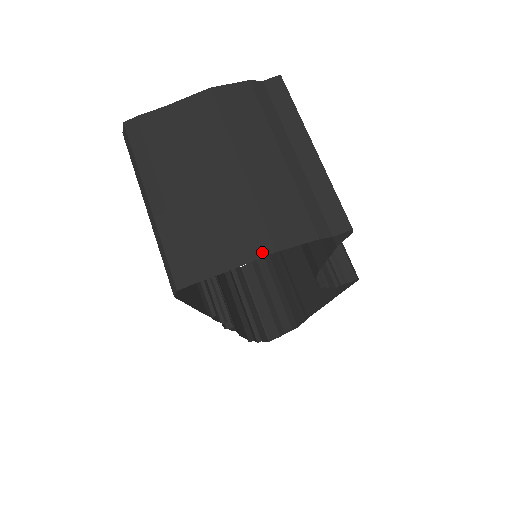
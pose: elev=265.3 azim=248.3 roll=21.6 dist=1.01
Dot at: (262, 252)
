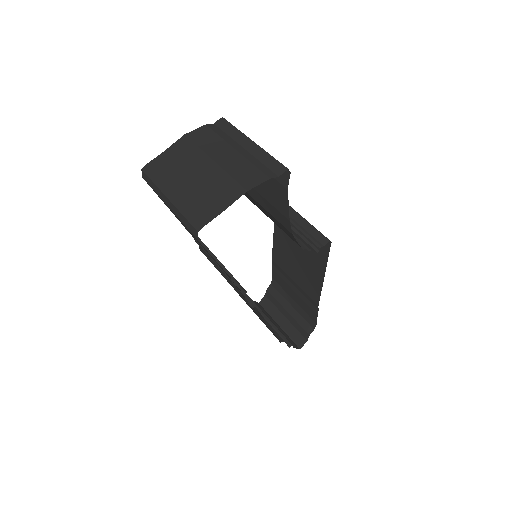
Dot at: (239, 194)
